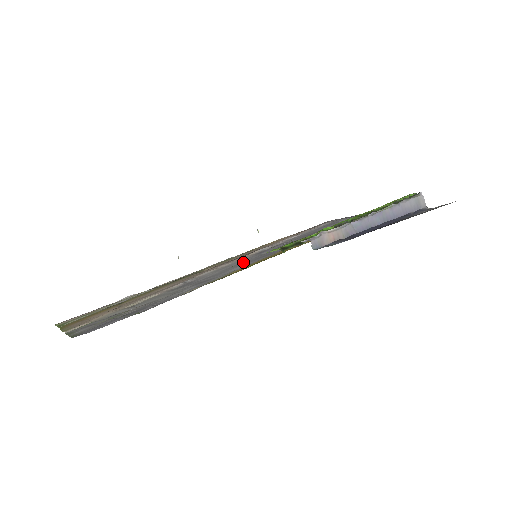
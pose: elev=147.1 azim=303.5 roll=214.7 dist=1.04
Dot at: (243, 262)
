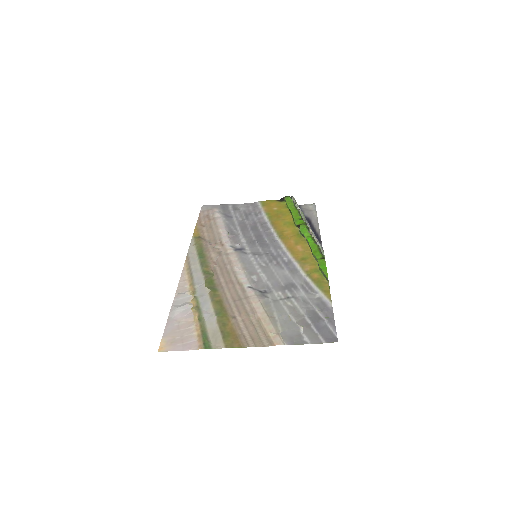
Dot at: (261, 263)
